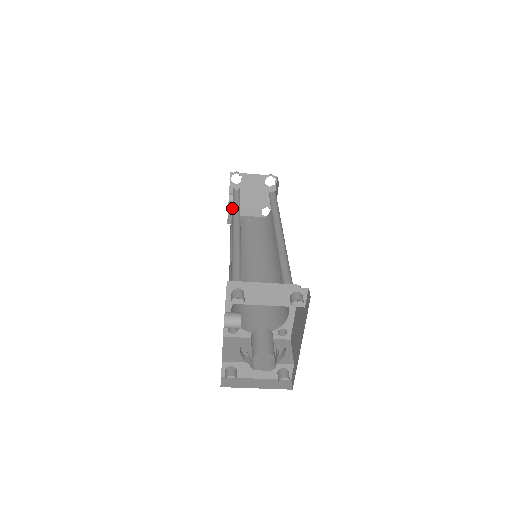
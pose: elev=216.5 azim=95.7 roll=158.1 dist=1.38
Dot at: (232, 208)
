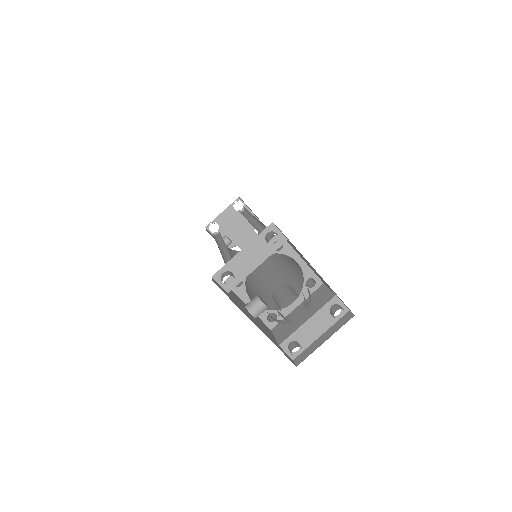
Dot at: (217, 244)
